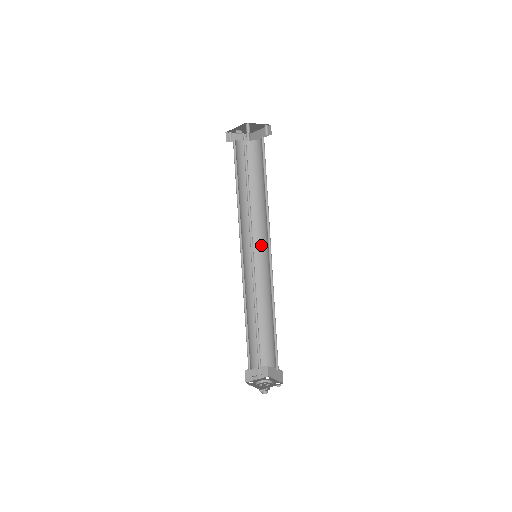
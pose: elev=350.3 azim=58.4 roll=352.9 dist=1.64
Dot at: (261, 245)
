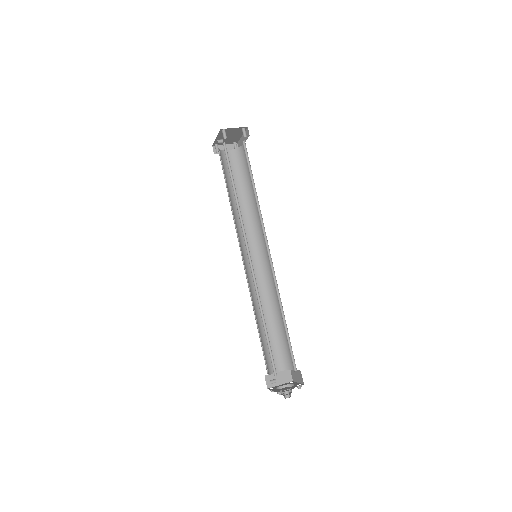
Dot at: (262, 245)
